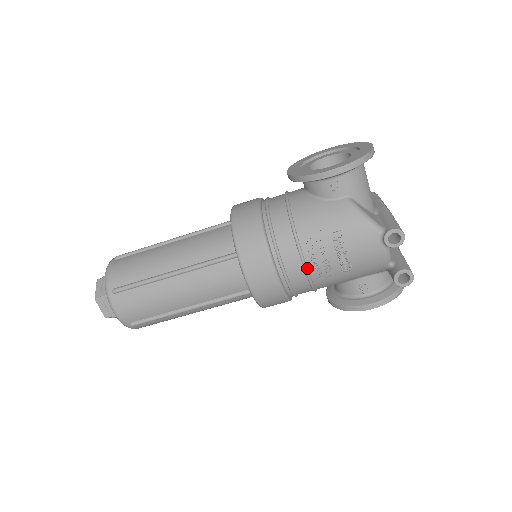
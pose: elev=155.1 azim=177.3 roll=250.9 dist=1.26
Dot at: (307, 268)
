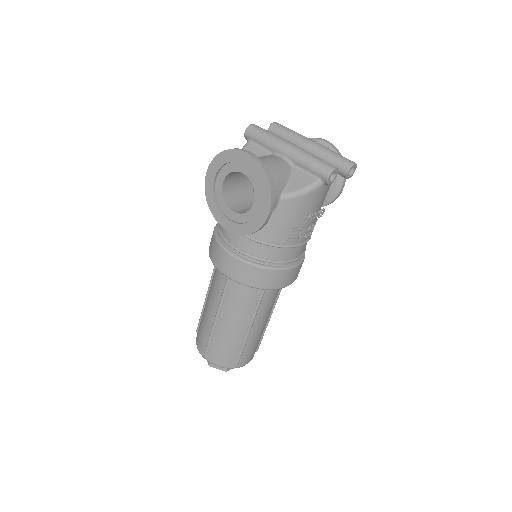
Dot at: (306, 241)
